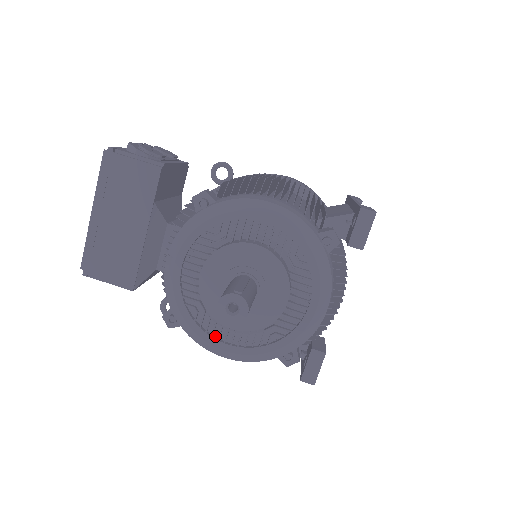
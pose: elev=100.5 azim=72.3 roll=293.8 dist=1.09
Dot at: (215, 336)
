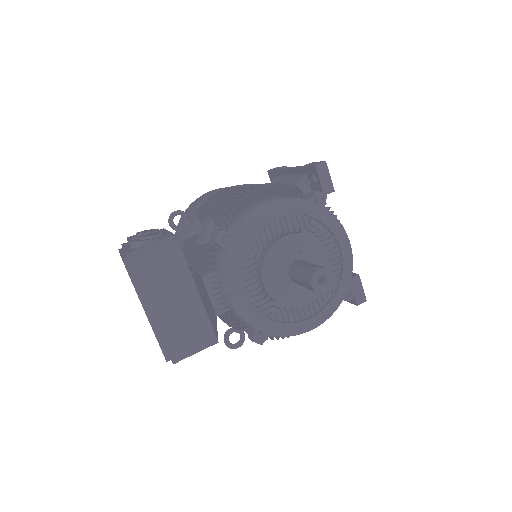
Dot at: (298, 320)
